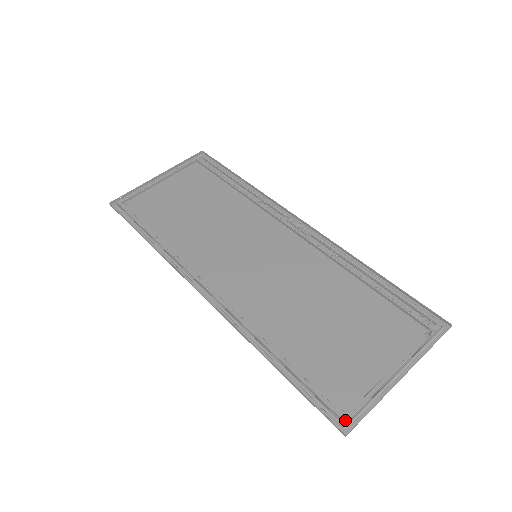
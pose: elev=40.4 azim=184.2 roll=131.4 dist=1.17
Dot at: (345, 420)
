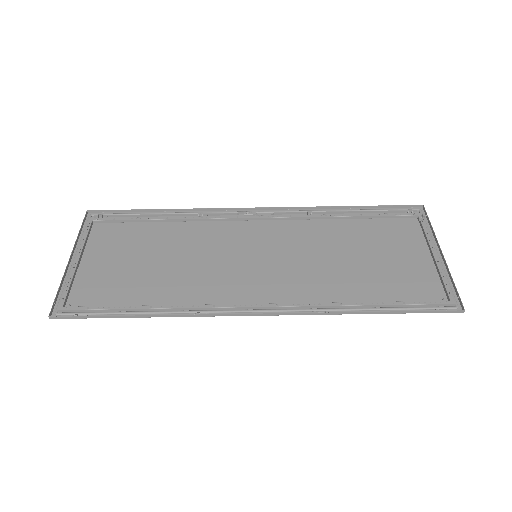
Dot at: (453, 303)
